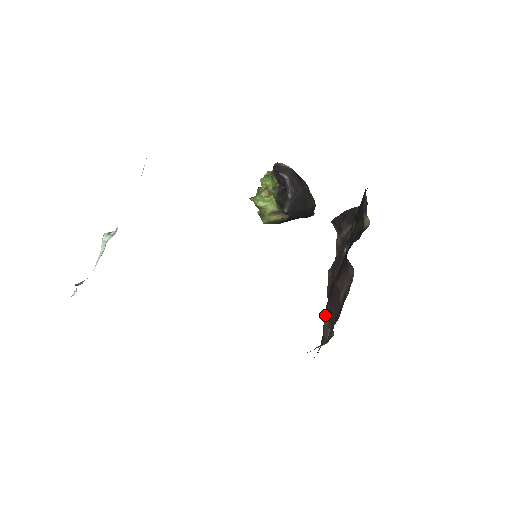
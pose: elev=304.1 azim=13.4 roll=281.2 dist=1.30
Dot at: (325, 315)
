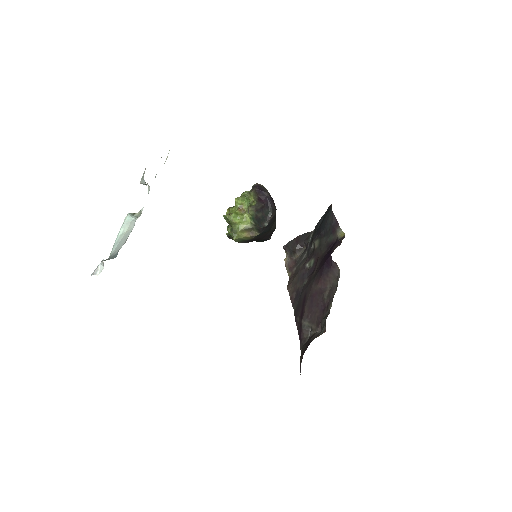
Dot at: (303, 317)
